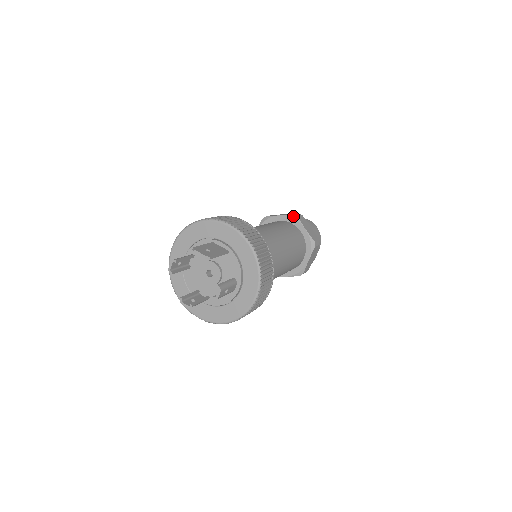
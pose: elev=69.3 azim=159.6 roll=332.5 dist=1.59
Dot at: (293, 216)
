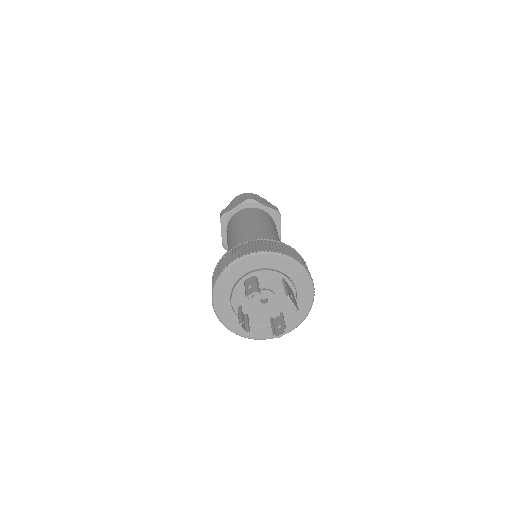
Dot at: (278, 213)
